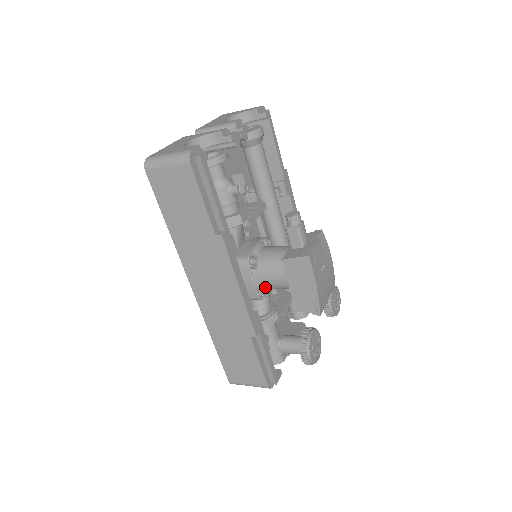
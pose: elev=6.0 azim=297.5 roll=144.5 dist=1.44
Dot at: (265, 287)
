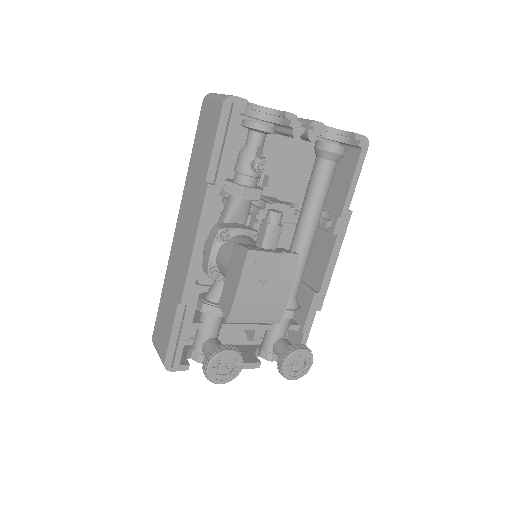
Dot at: (219, 268)
